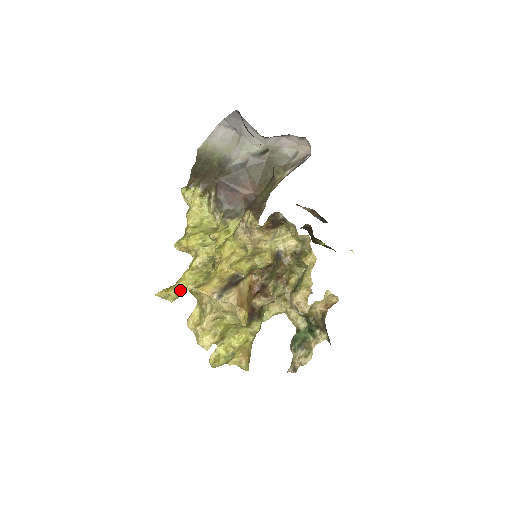
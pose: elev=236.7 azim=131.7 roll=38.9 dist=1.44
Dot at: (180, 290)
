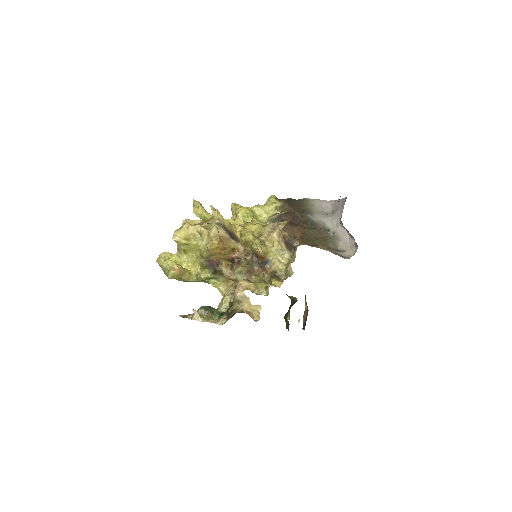
Dot at: (205, 214)
